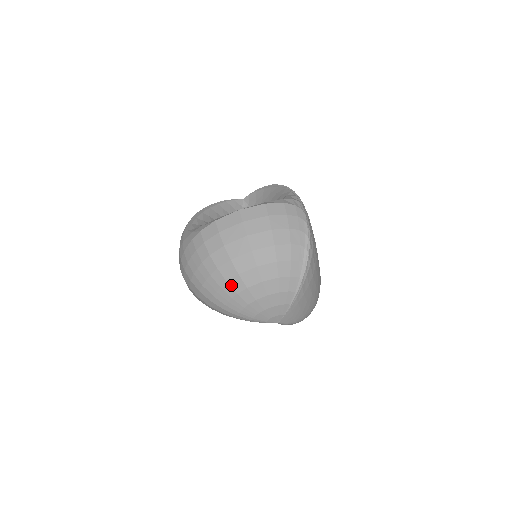
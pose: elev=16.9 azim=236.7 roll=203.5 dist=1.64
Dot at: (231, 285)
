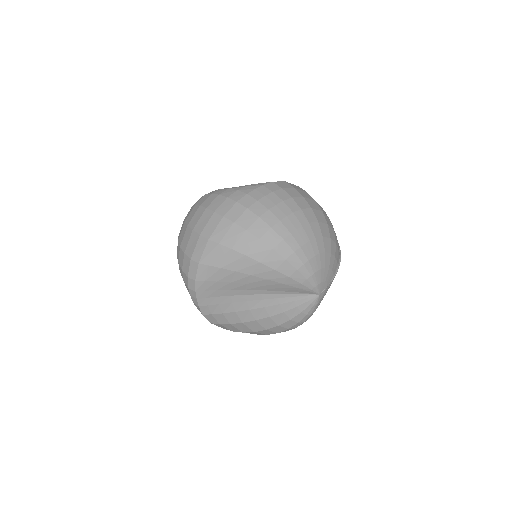
Dot at: (312, 228)
